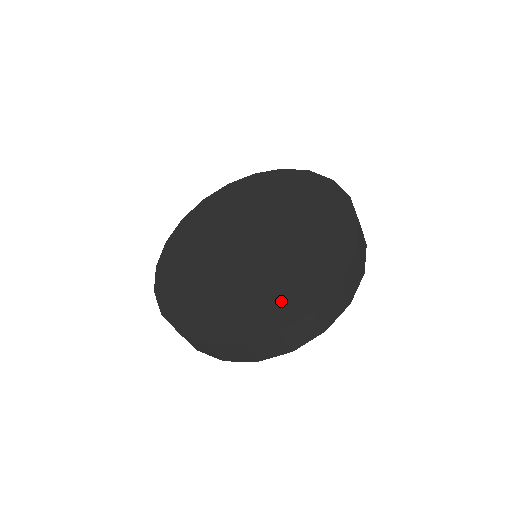
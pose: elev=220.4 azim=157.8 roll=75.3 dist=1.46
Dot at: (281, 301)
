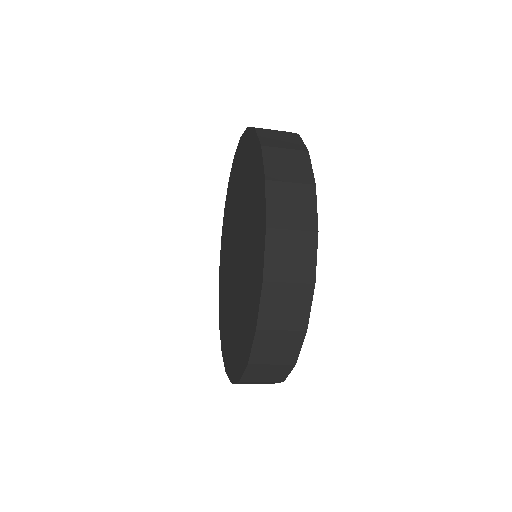
Dot at: (240, 341)
